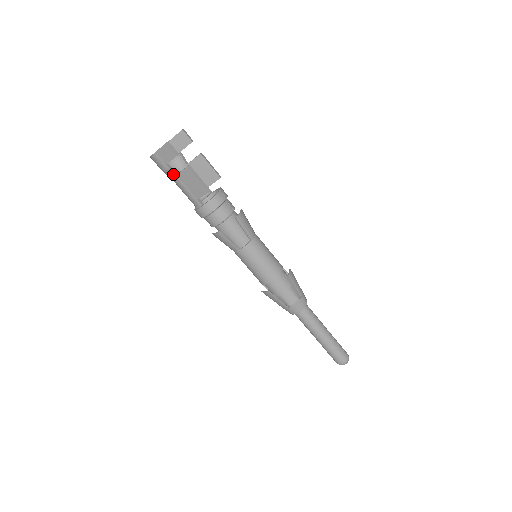
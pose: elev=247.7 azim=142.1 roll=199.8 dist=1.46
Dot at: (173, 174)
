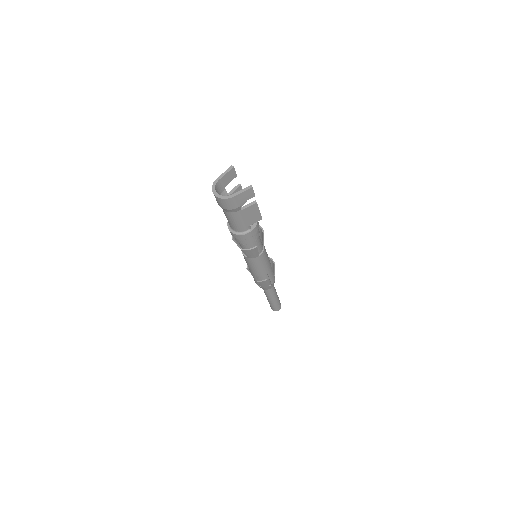
Dot at: (239, 210)
